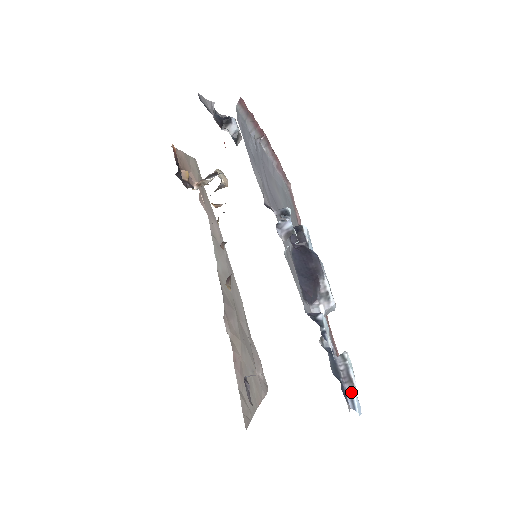
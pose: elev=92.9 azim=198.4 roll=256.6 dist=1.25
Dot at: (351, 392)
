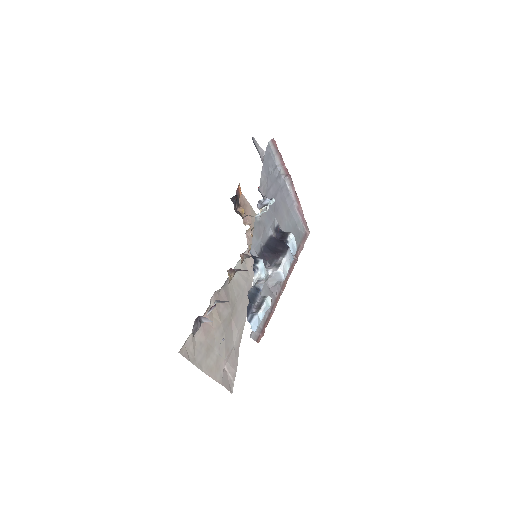
Dot at: (255, 313)
